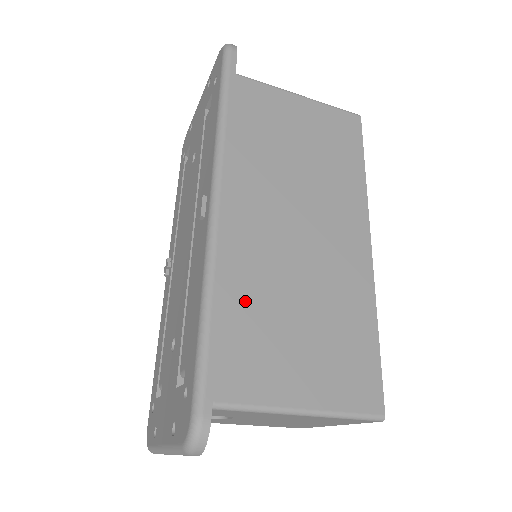
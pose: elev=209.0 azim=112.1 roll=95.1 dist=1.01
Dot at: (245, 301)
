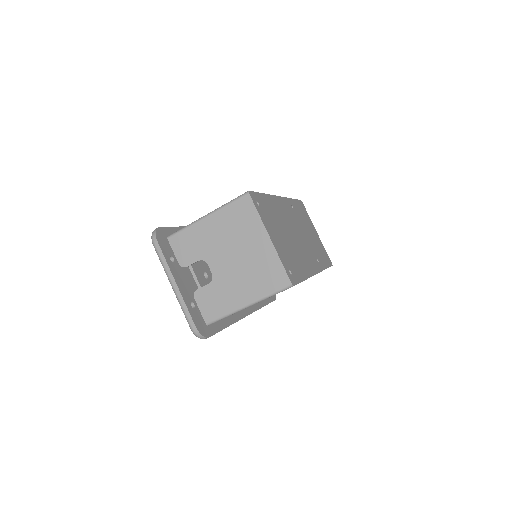
Dot at: occluded
